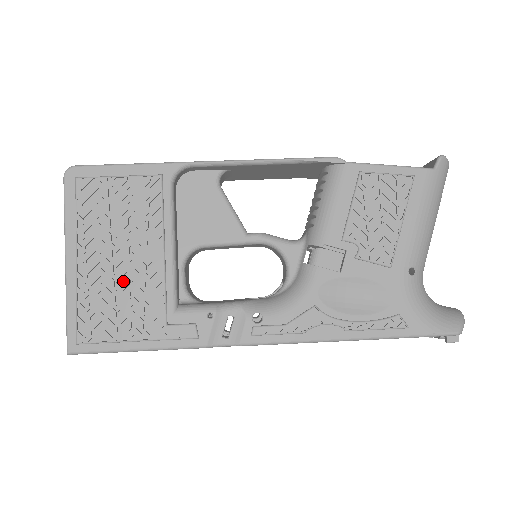
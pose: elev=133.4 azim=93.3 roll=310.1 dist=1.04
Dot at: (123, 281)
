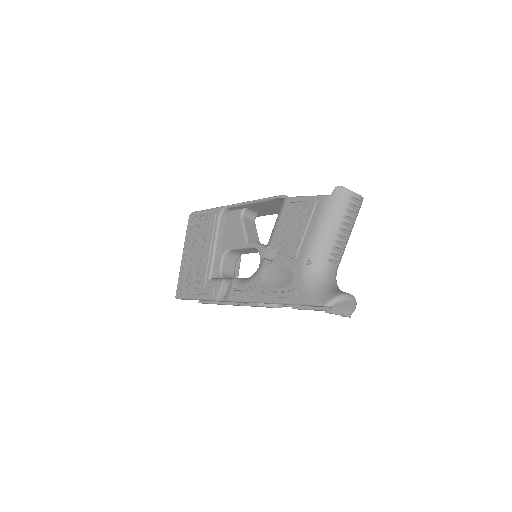
Dot at: (196, 265)
